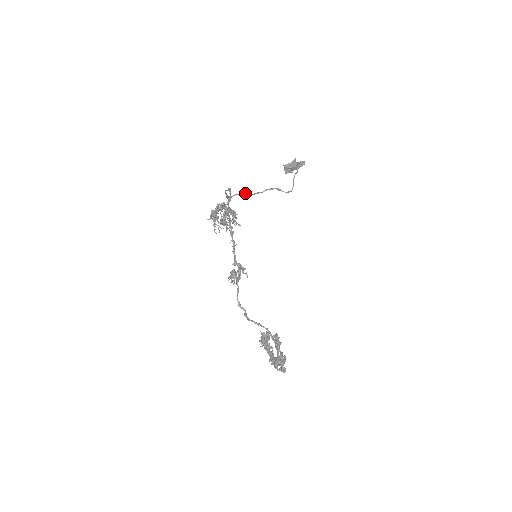
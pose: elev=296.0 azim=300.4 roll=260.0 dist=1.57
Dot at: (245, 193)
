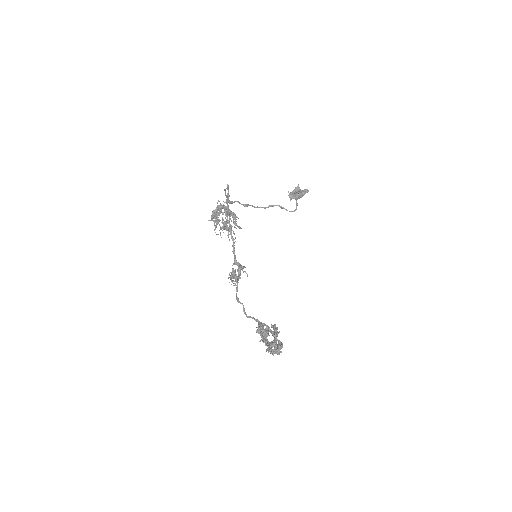
Dot at: (247, 204)
